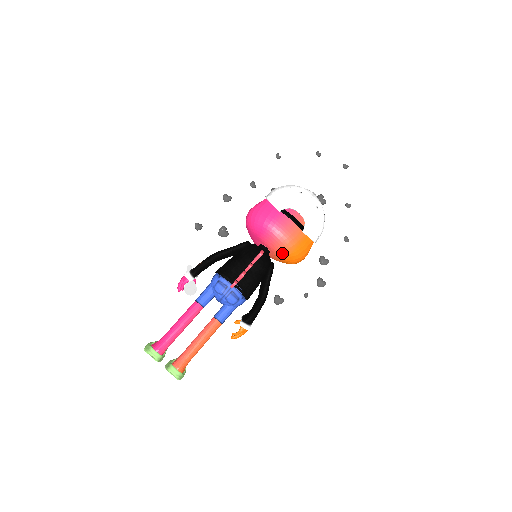
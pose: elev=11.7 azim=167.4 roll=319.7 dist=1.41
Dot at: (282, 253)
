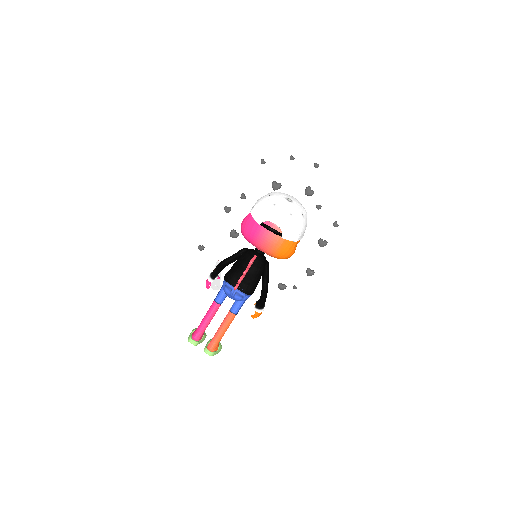
Dot at: (271, 255)
